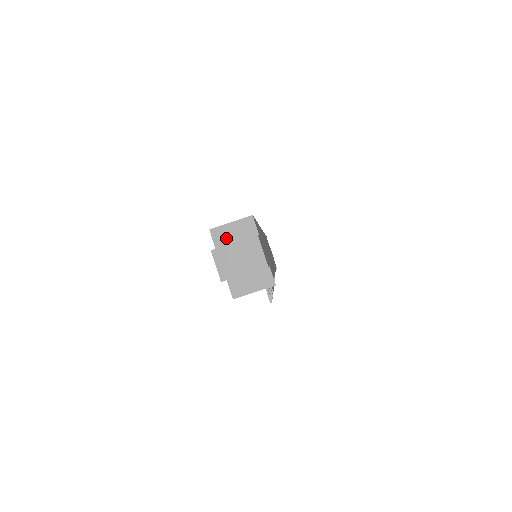
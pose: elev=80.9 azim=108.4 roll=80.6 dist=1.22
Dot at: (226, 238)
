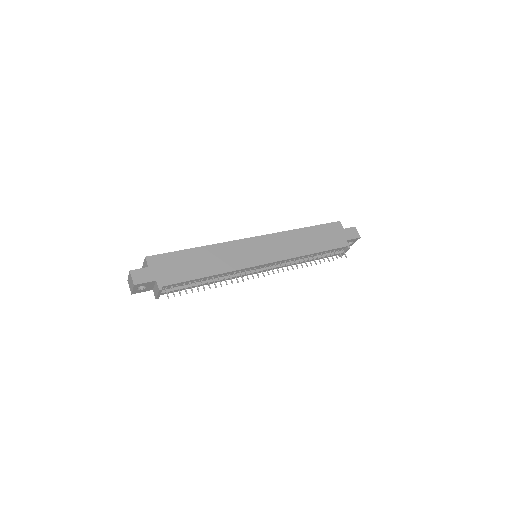
Dot at: occluded
